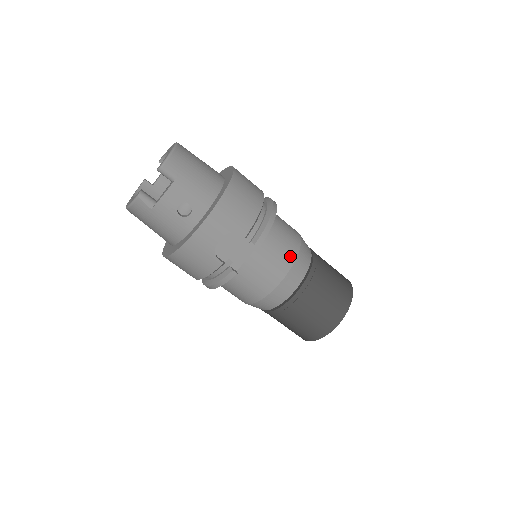
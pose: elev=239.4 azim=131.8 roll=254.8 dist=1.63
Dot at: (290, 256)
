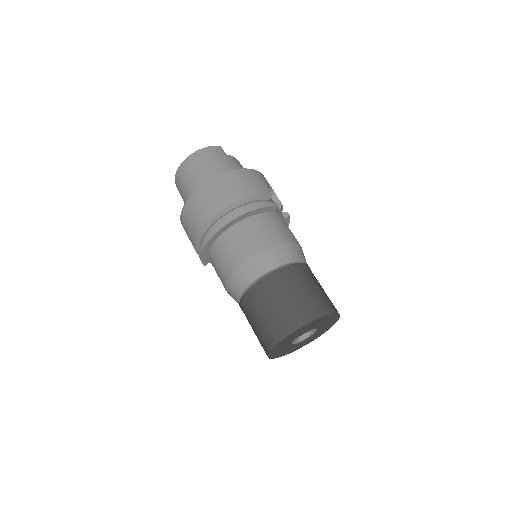
Dot at: occluded
